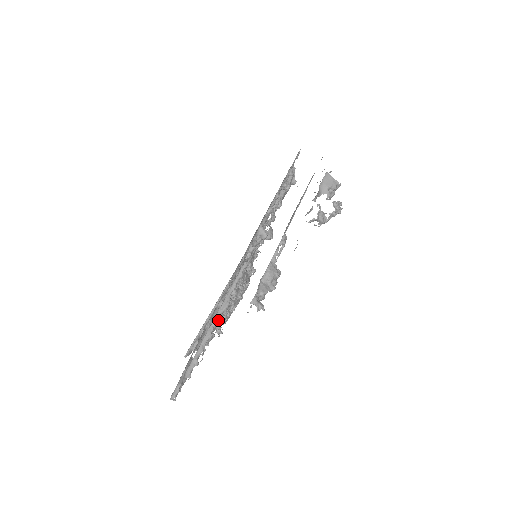
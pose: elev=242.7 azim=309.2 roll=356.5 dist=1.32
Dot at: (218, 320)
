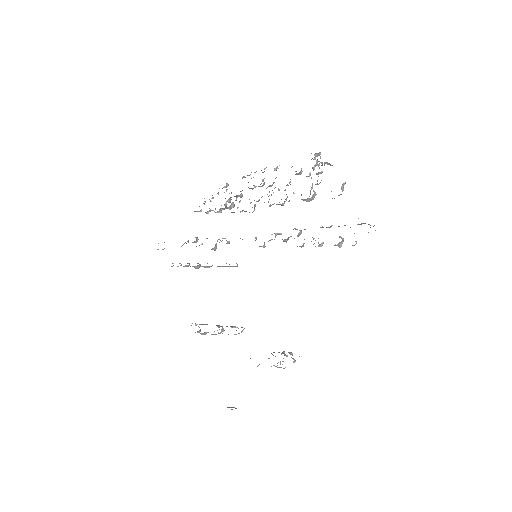
Dot at: (195, 268)
